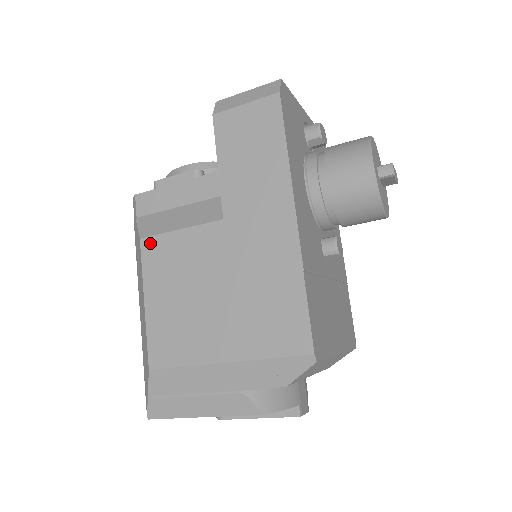
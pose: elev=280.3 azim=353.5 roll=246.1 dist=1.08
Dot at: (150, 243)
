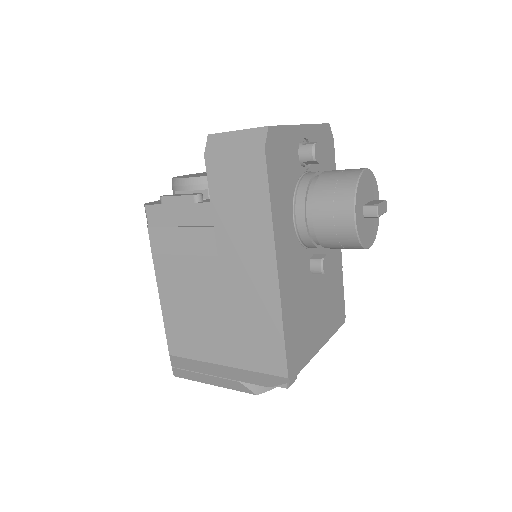
Dot at: (160, 260)
